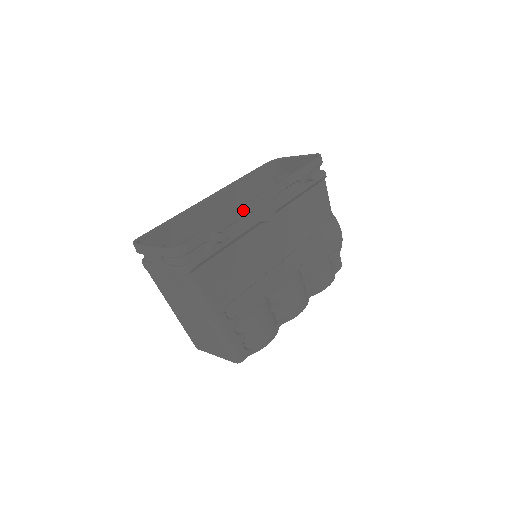
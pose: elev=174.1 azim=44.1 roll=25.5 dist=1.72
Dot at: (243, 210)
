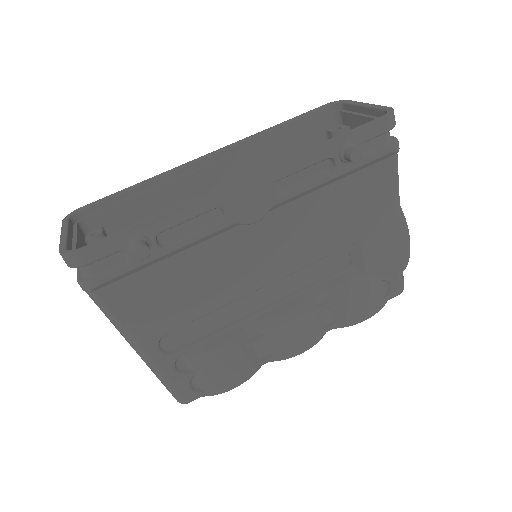
Dot at: (199, 205)
